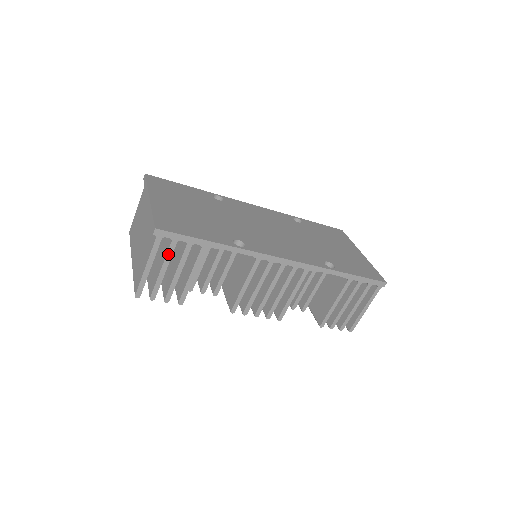
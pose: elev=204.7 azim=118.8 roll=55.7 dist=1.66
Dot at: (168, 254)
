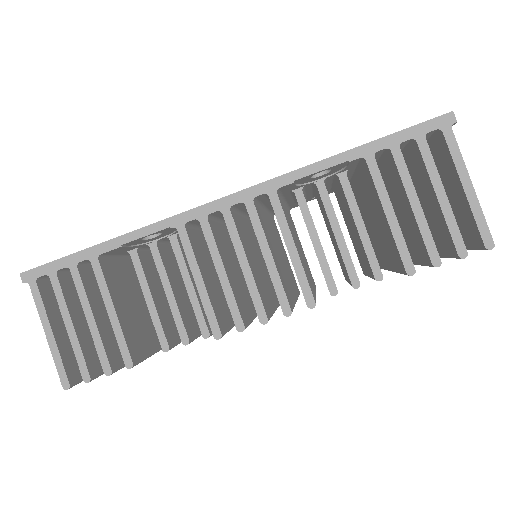
Dot at: (58, 299)
